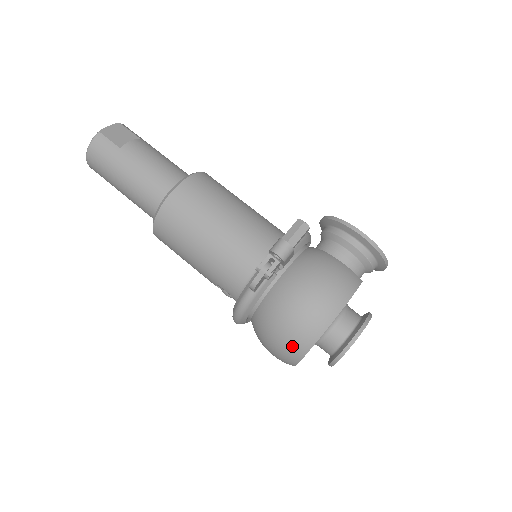
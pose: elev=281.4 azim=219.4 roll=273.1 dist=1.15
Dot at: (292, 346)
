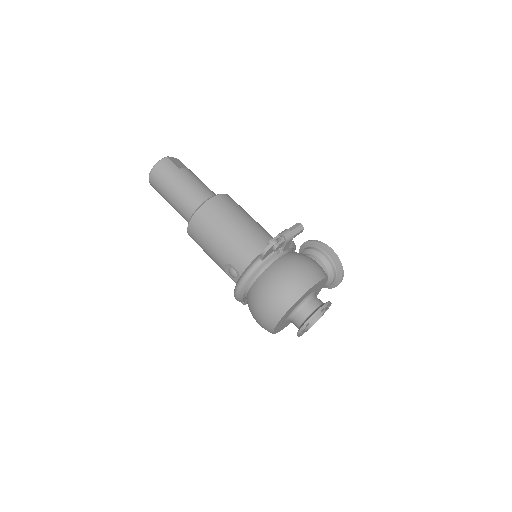
Dot at: (281, 301)
